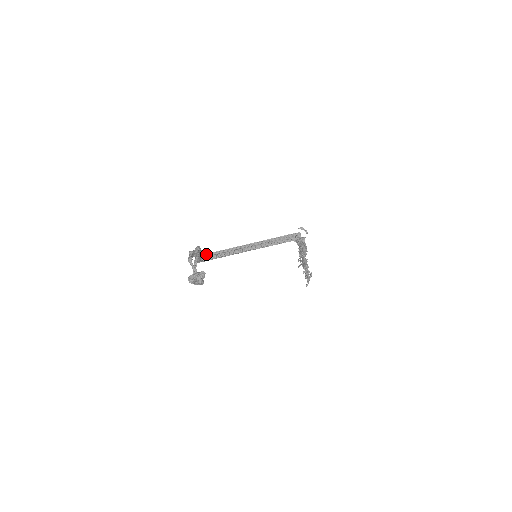
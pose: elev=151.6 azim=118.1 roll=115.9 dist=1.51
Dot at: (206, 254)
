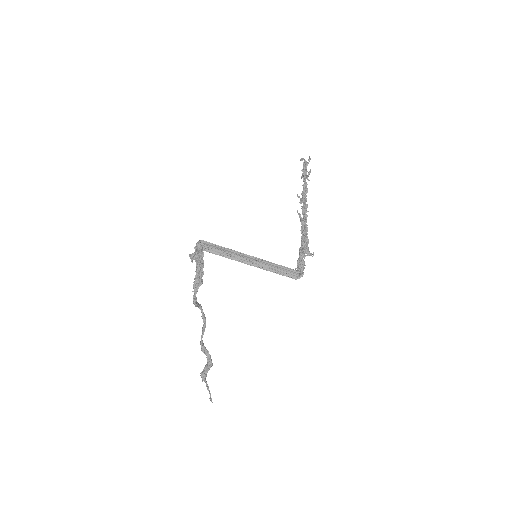
Dot at: (206, 245)
